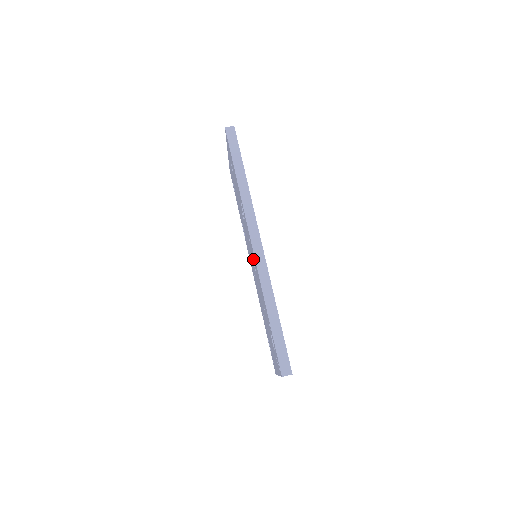
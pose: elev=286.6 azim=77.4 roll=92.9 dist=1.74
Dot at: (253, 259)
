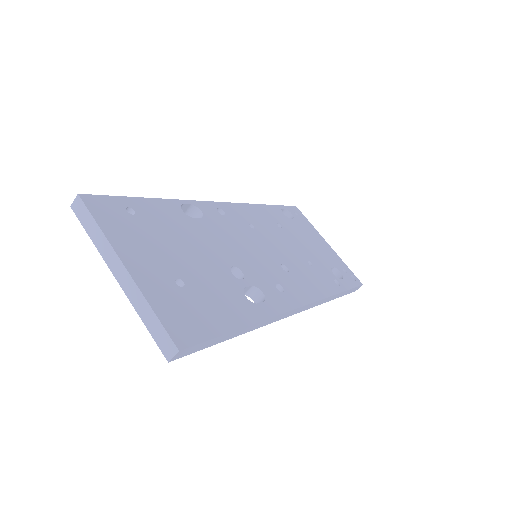
Dot at: occluded
